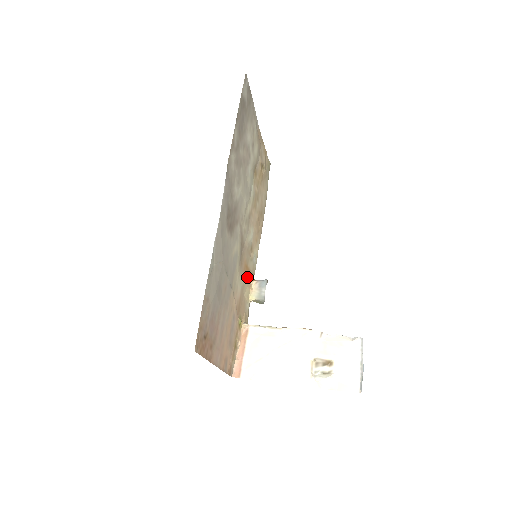
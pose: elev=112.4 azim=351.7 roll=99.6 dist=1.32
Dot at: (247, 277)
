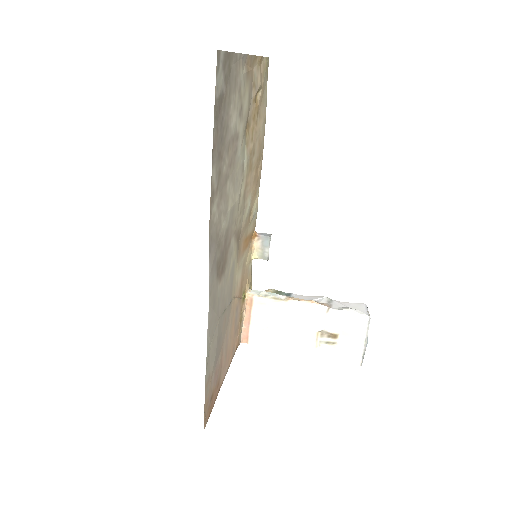
Dot at: (247, 246)
